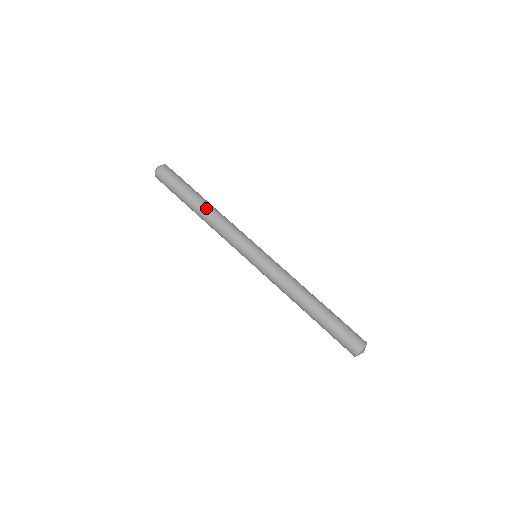
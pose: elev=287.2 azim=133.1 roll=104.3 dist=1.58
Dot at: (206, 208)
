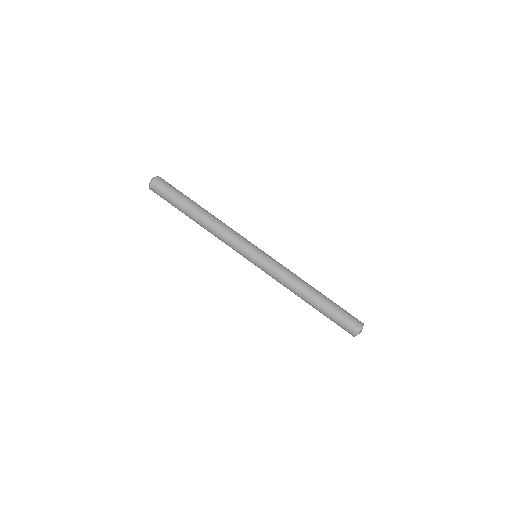
Dot at: (201, 220)
